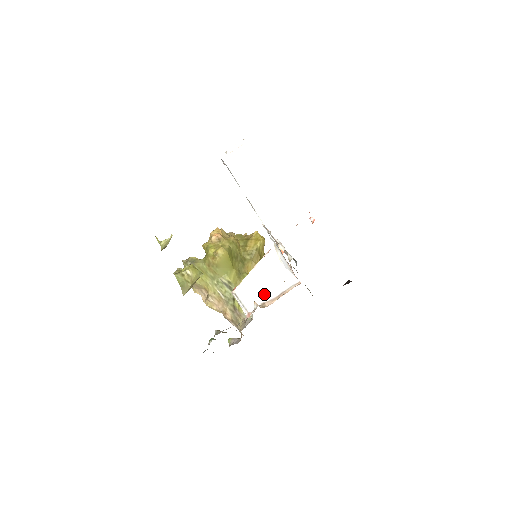
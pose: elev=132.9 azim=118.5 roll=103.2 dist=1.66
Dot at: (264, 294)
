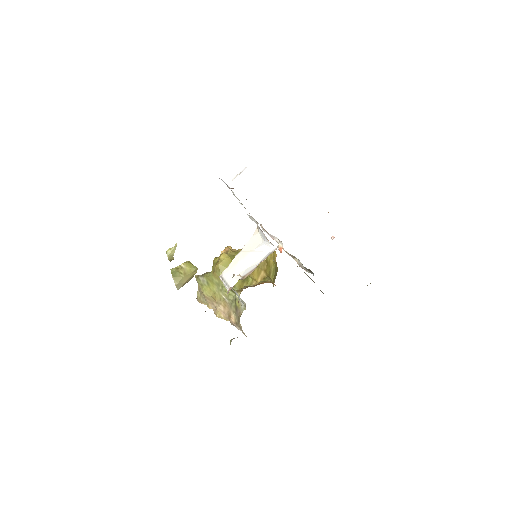
Dot at: (246, 269)
